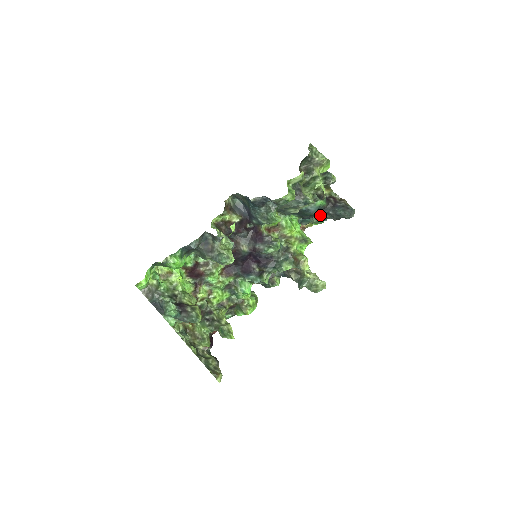
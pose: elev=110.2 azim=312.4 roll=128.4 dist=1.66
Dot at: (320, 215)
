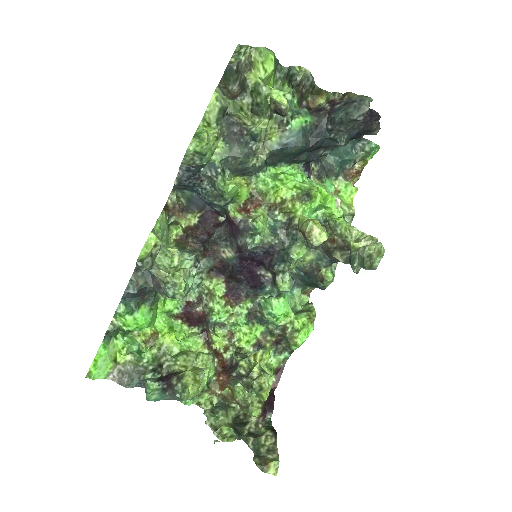
Dot at: (322, 141)
